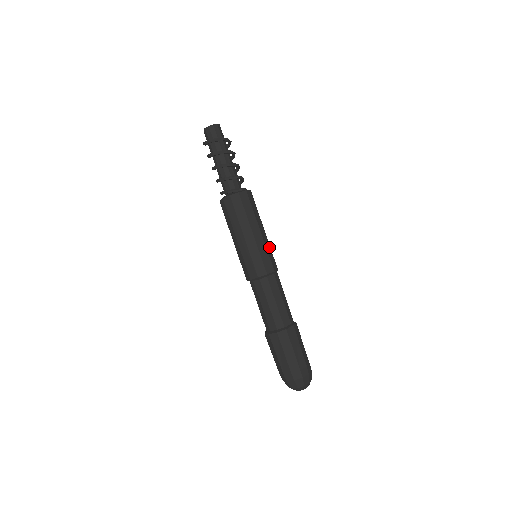
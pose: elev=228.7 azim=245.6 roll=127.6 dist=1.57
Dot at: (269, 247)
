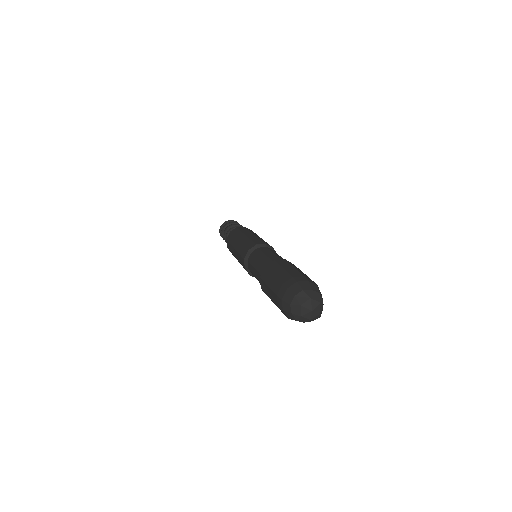
Dot at: occluded
